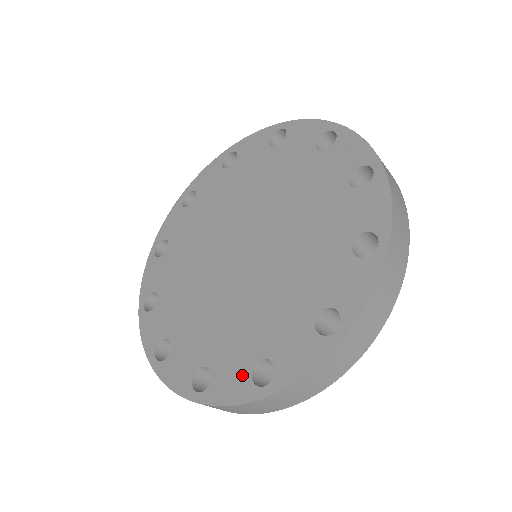
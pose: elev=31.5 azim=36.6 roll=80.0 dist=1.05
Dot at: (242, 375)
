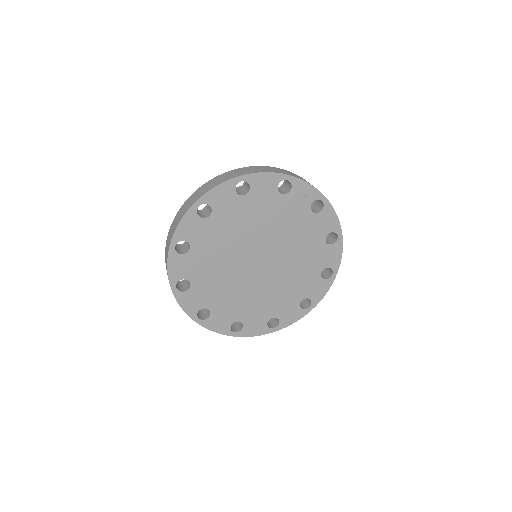
Dot at: (296, 310)
